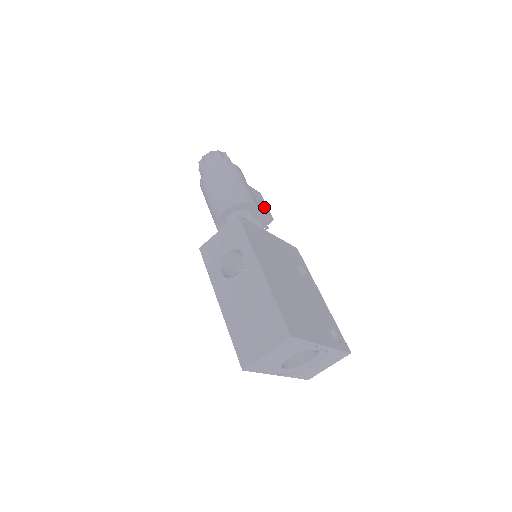
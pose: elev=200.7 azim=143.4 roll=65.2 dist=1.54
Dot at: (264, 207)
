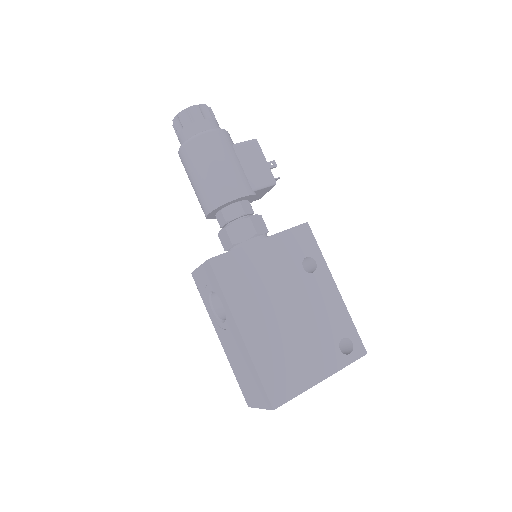
Dot at: (261, 171)
